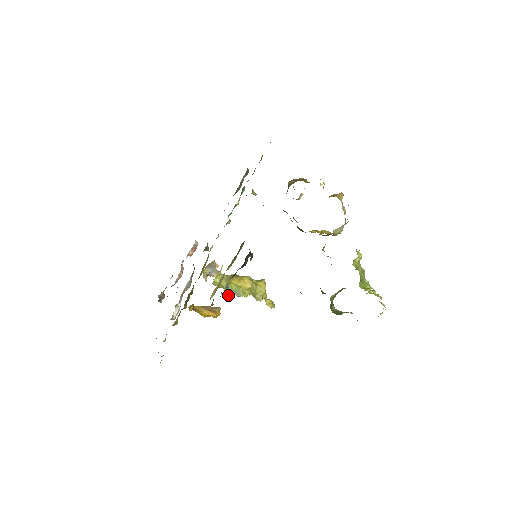
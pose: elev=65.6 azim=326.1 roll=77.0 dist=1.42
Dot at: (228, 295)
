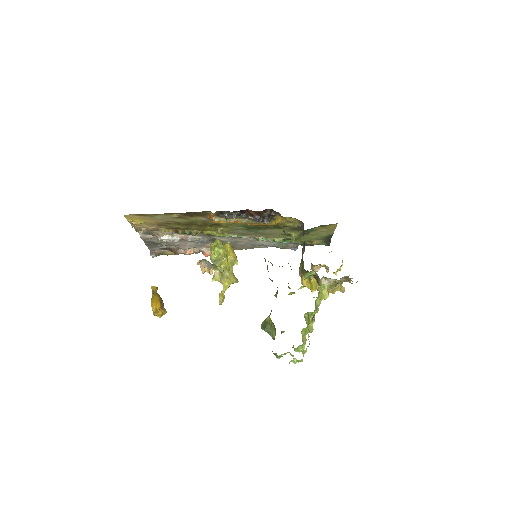
Dot at: occluded
